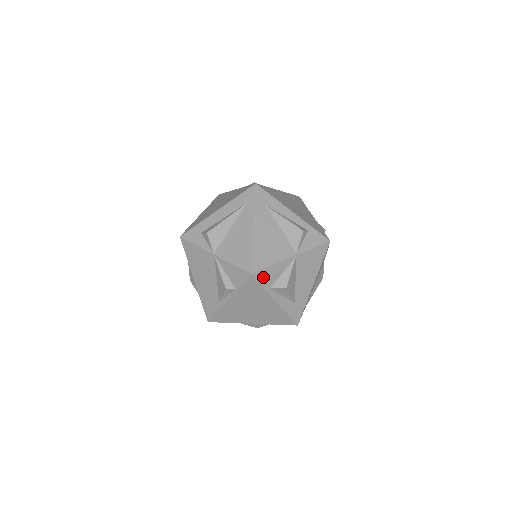
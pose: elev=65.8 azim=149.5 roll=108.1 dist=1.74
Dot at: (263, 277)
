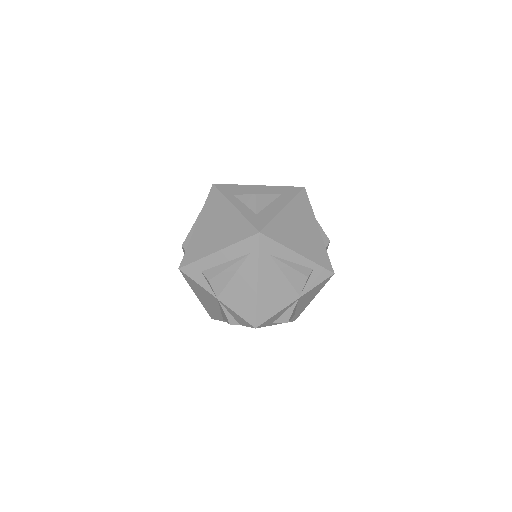
Dot at: (266, 323)
